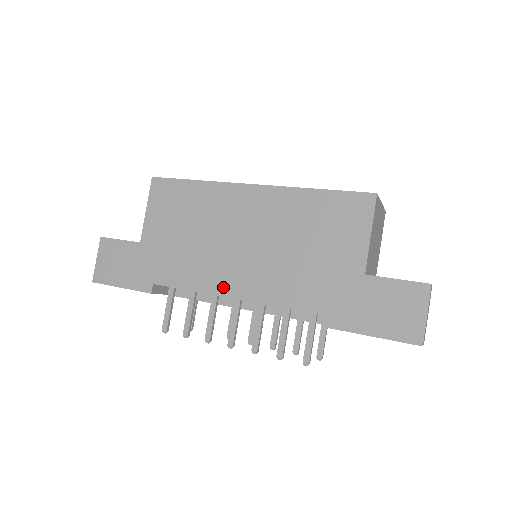
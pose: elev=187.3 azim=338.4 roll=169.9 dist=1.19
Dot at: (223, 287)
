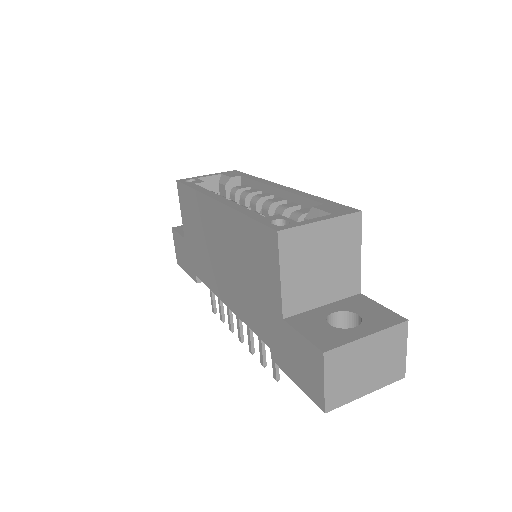
Dot at: (221, 293)
